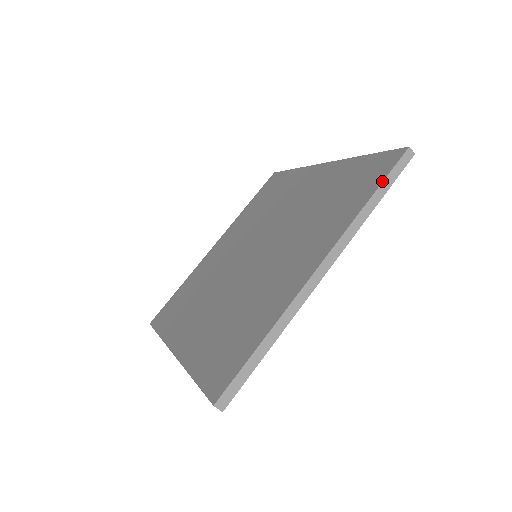
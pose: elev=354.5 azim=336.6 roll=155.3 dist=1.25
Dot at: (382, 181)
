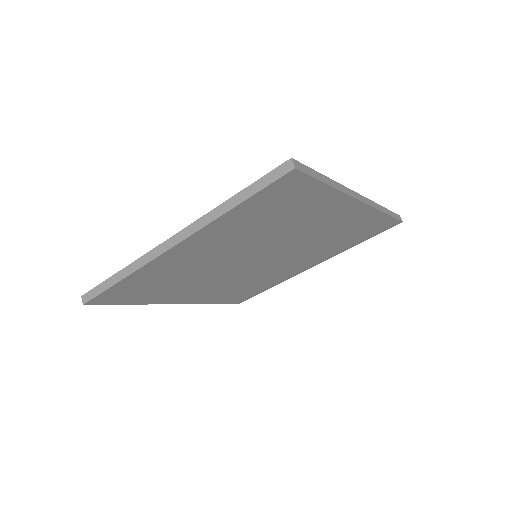
Dot at: (249, 185)
